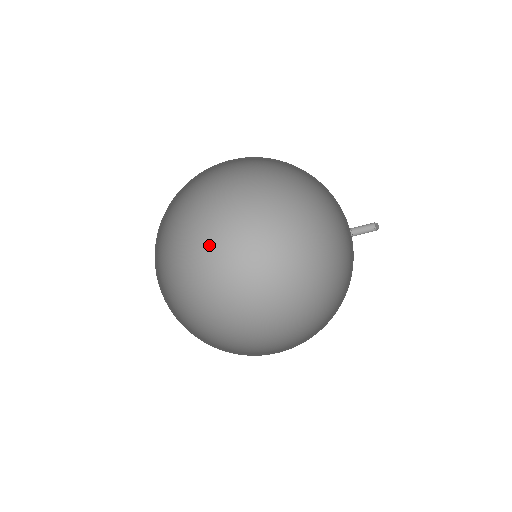
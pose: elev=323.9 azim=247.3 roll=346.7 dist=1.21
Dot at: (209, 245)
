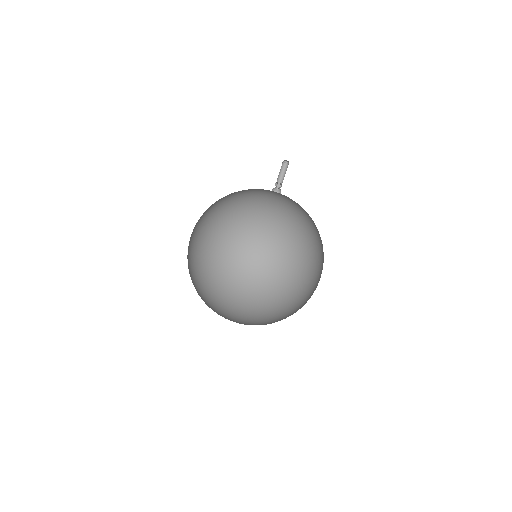
Dot at: (194, 253)
